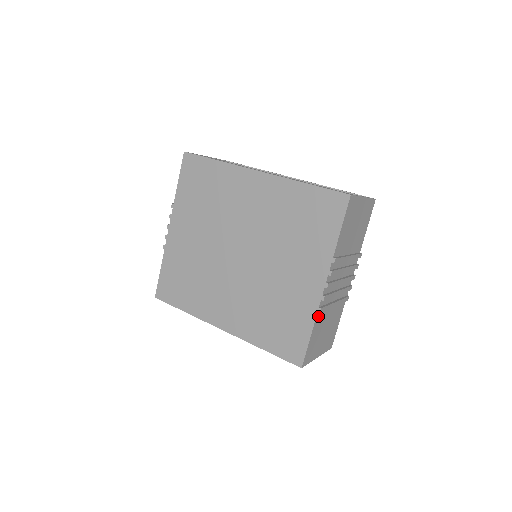
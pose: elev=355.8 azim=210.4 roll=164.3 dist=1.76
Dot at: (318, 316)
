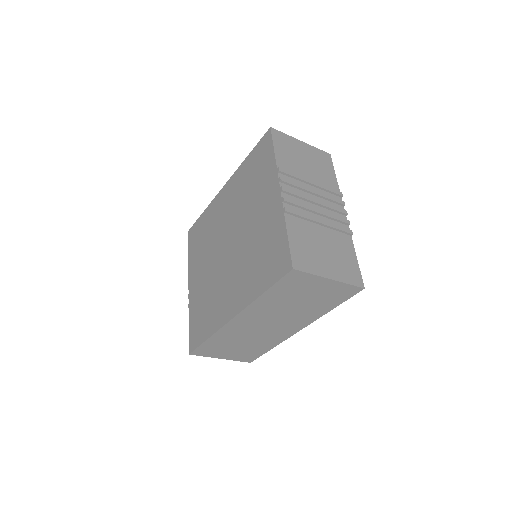
Dot at: (290, 219)
